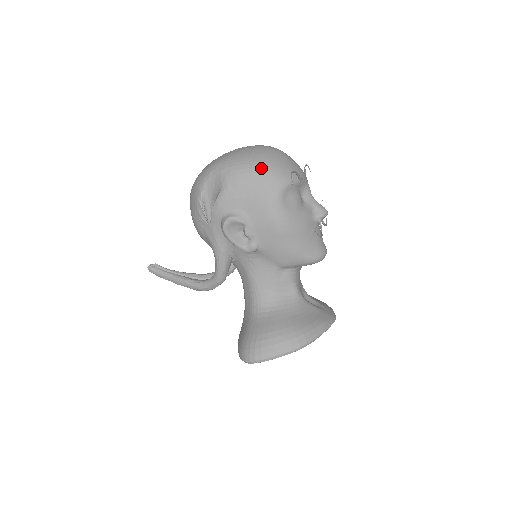
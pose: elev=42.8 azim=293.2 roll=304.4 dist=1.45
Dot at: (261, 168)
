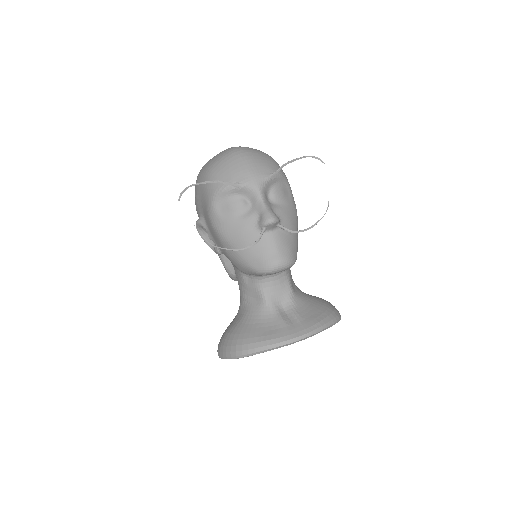
Dot at: (205, 176)
